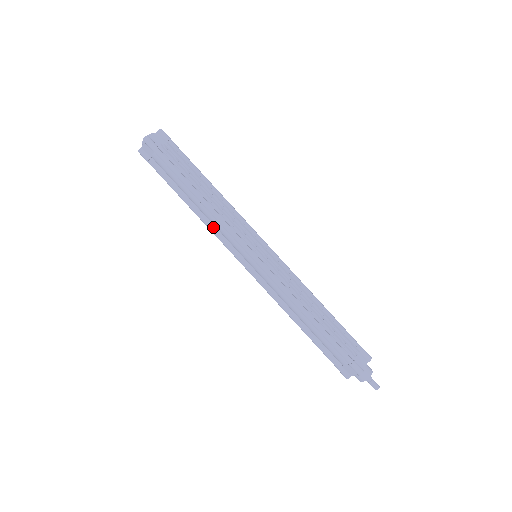
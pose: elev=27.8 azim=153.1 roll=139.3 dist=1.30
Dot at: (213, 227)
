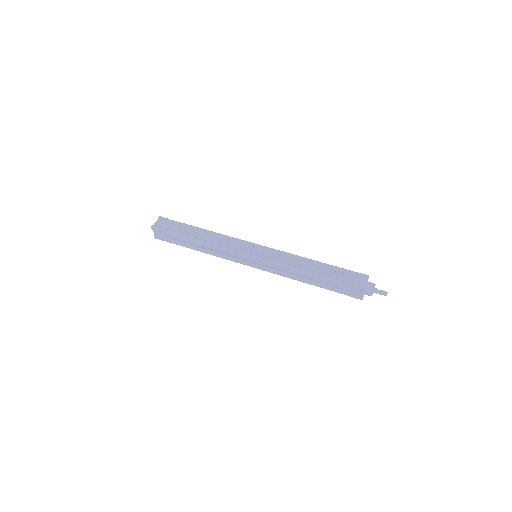
Dot at: (220, 254)
